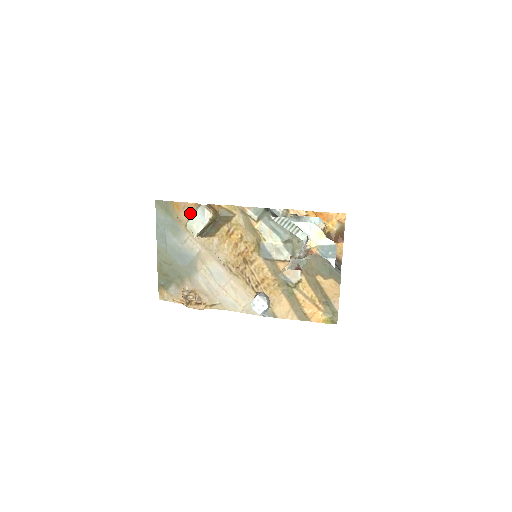
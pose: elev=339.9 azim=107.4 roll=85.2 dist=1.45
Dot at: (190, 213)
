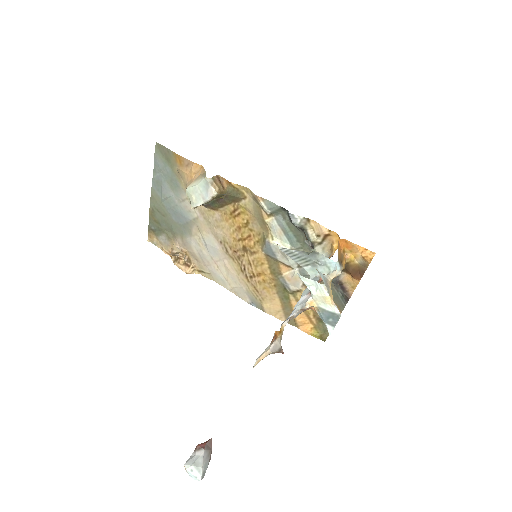
Dot at: (193, 176)
